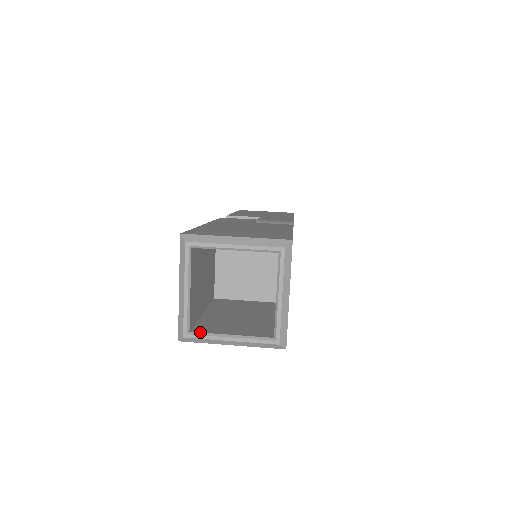
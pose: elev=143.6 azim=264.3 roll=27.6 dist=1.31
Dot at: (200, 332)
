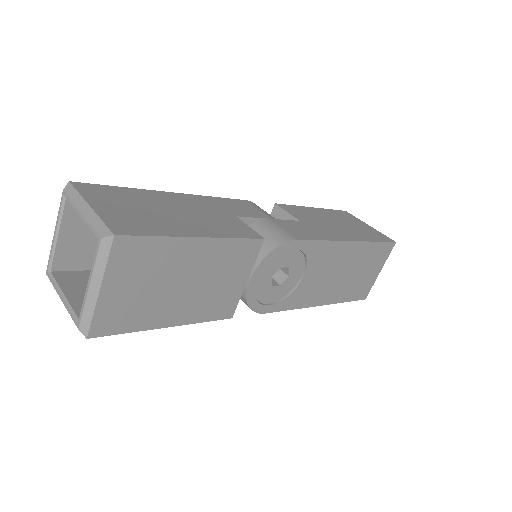
Dot at: (54, 277)
